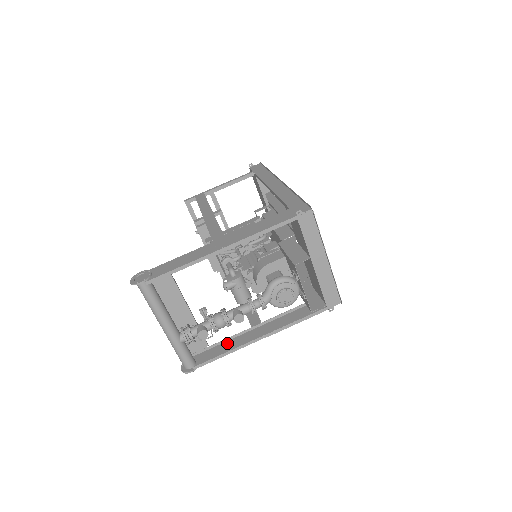
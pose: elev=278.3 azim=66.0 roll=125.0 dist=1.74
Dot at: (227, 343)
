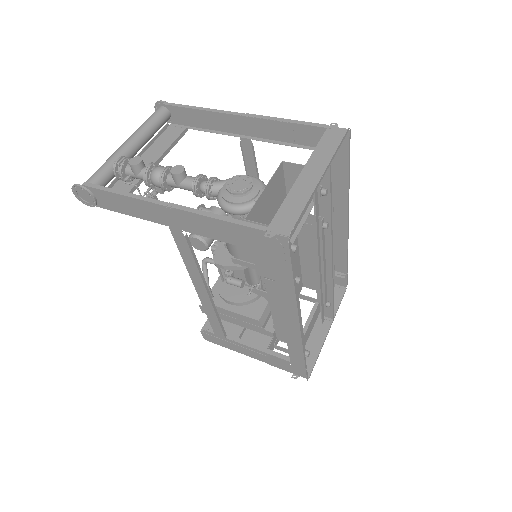
Dot at: (134, 213)
